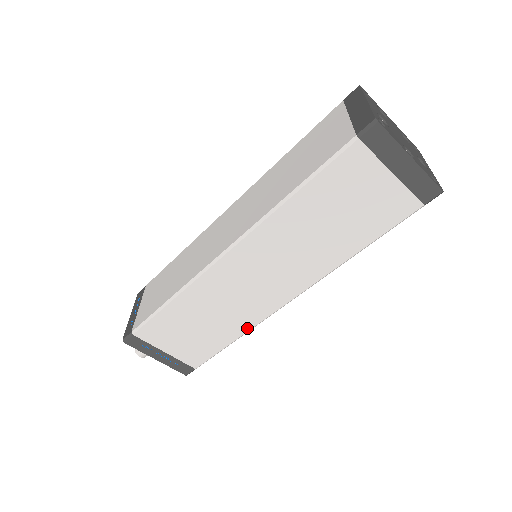
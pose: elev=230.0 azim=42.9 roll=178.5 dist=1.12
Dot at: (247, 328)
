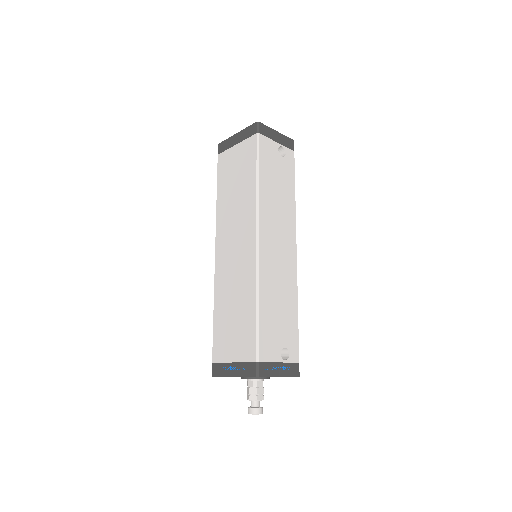
Dot at: (254, 286)
